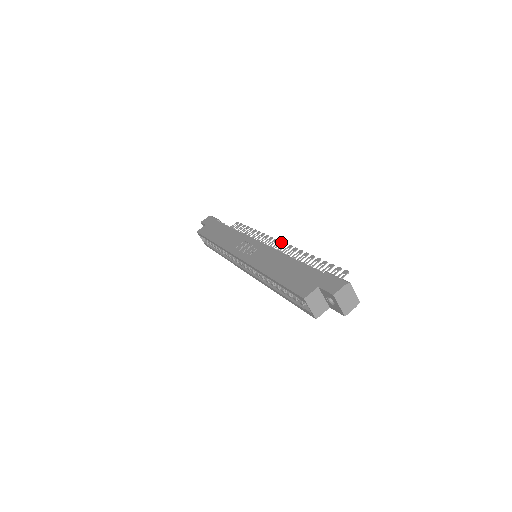
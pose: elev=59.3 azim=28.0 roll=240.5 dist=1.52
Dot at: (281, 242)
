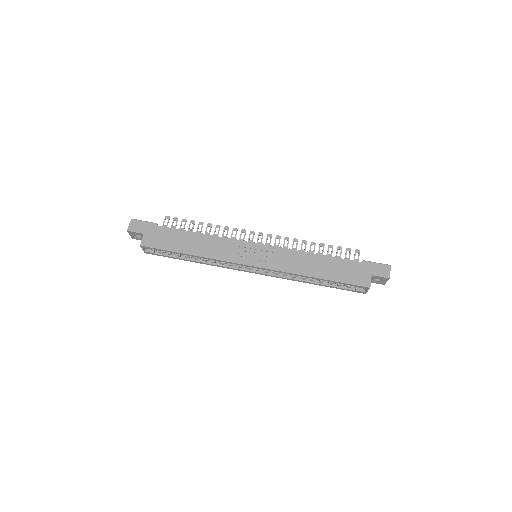
Dot at: occluded
